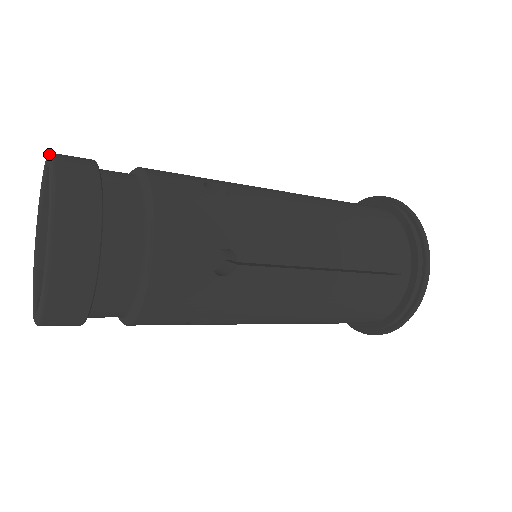
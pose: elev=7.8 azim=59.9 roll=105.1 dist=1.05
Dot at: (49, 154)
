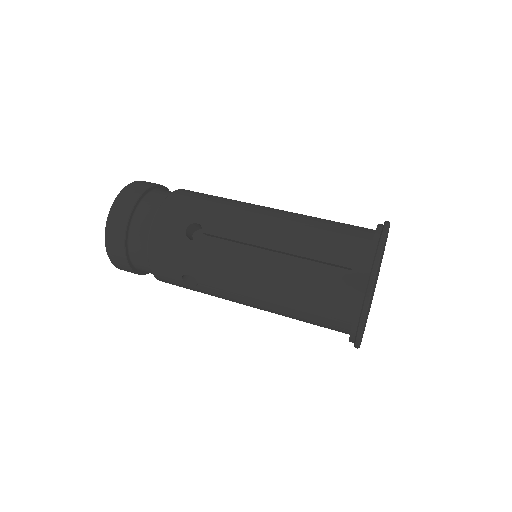
Dot at: occluded
